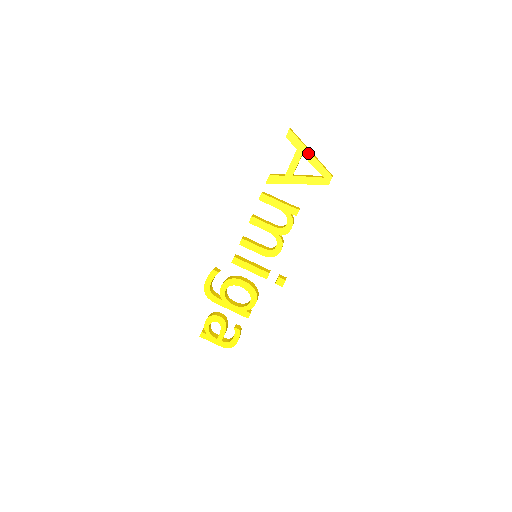
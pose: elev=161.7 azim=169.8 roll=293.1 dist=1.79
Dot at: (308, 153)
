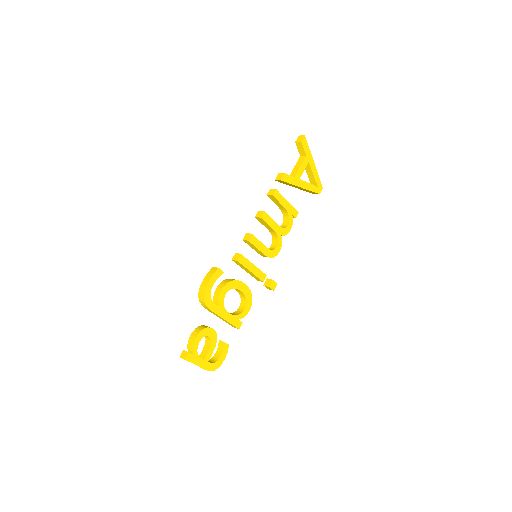
Dot at: (312, 162)
